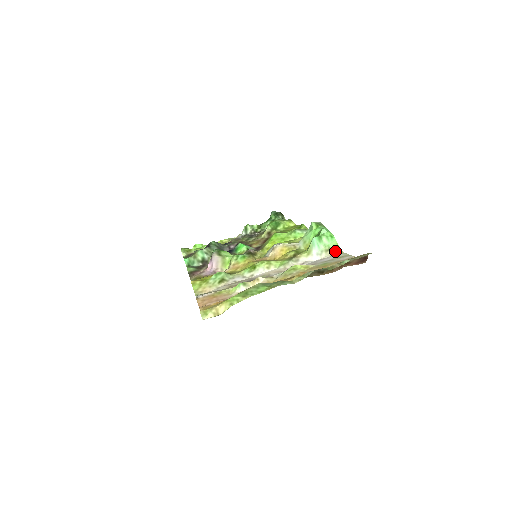
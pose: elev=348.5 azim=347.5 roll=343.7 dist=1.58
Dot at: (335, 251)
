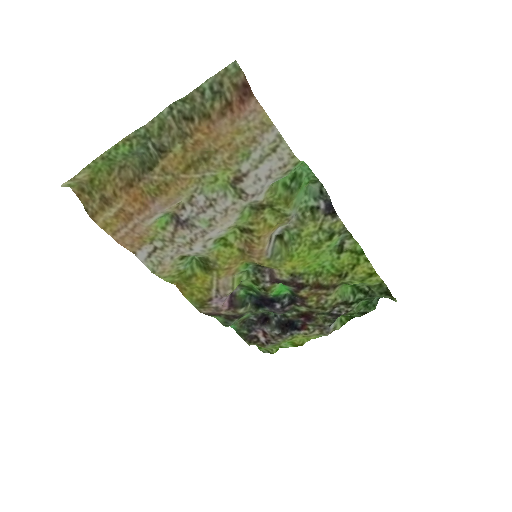
Dot at: (291, 165)
